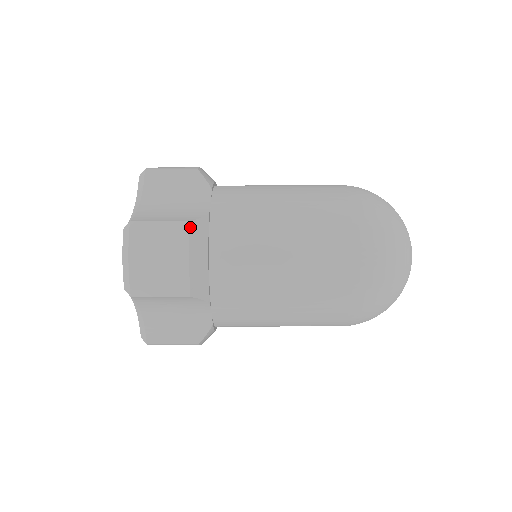
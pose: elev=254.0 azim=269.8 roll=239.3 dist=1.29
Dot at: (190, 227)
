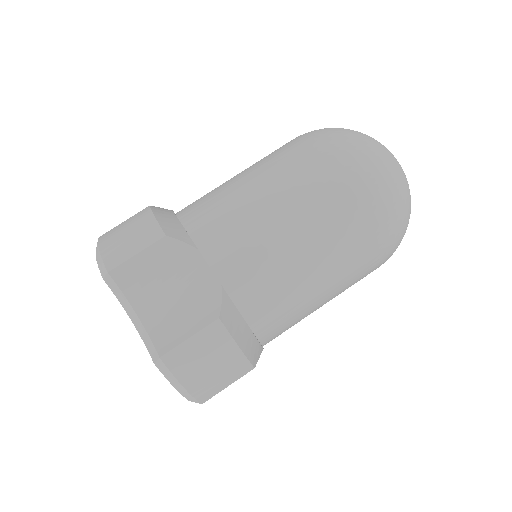
Dot at: (150, 206)
